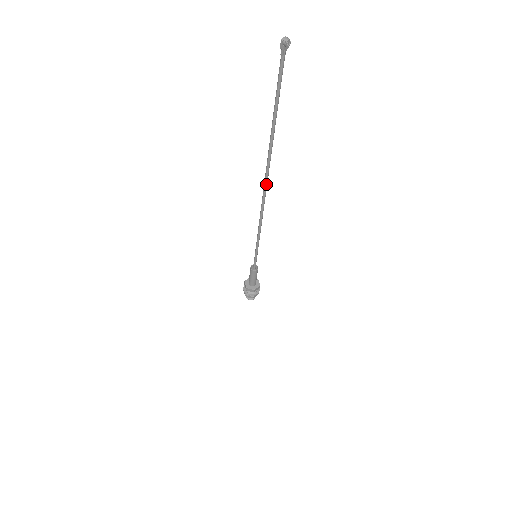
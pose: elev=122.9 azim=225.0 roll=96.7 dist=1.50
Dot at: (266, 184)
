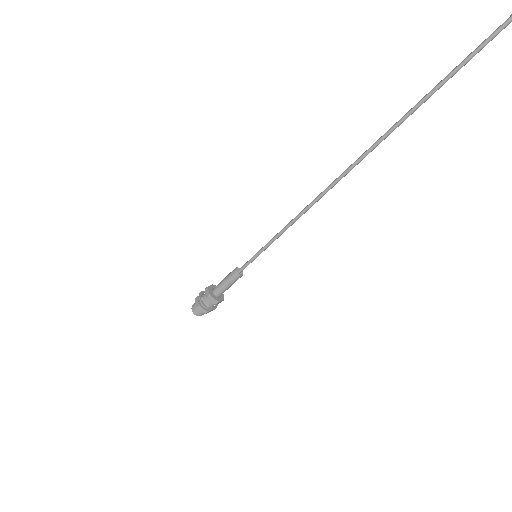
Dot at: (355, 164)
